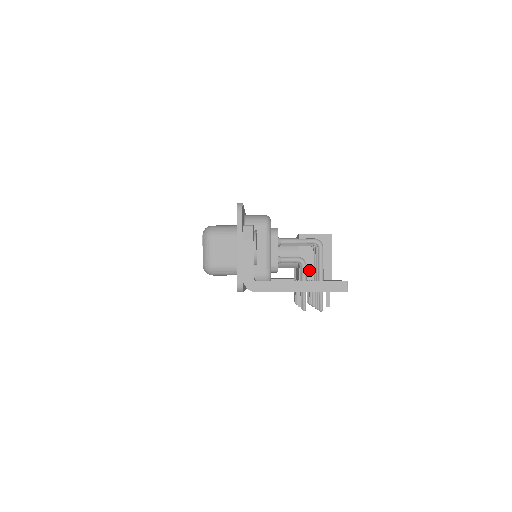
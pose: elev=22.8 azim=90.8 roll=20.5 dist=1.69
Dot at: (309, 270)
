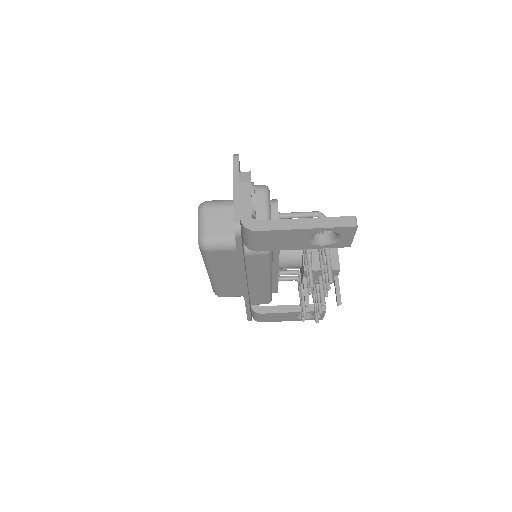
Dot at: (314, 260)
